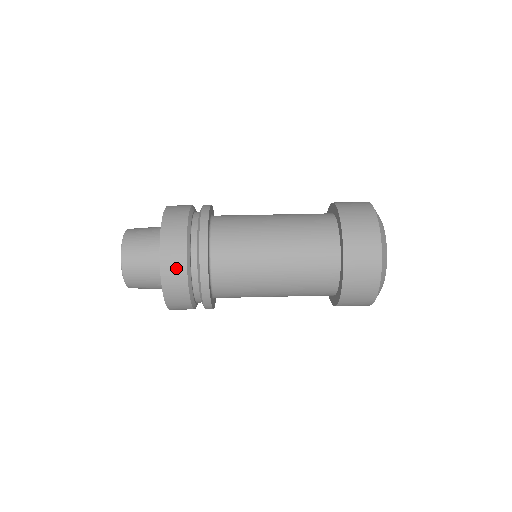
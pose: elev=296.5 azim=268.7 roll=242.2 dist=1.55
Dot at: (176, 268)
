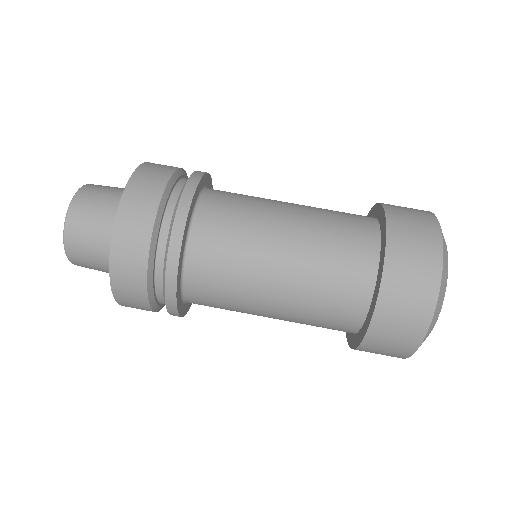
Dot at: (134, 299)
